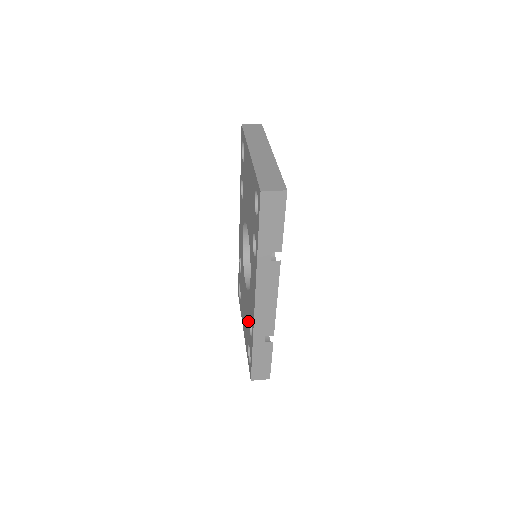
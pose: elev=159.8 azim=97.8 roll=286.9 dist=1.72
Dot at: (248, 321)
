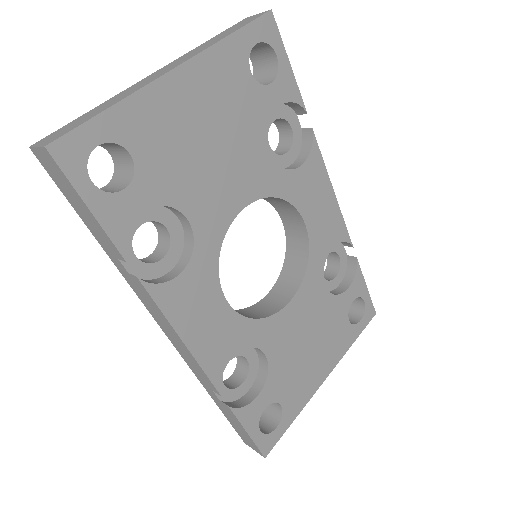
Dot at: occluded
